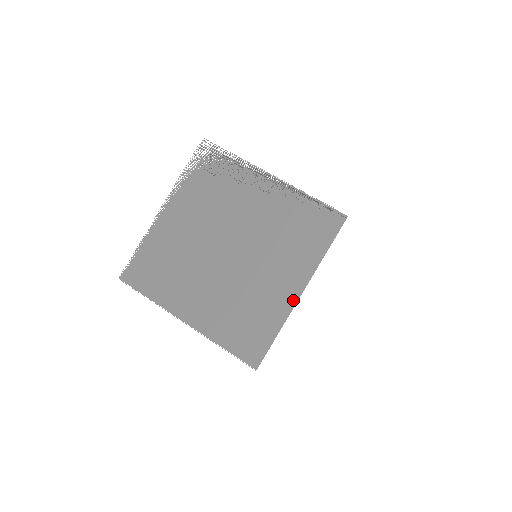
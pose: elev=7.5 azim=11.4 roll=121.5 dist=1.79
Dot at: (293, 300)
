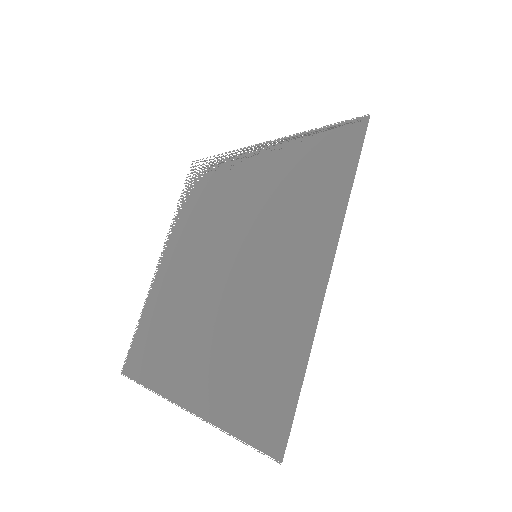
Dot at: (318, 295)
